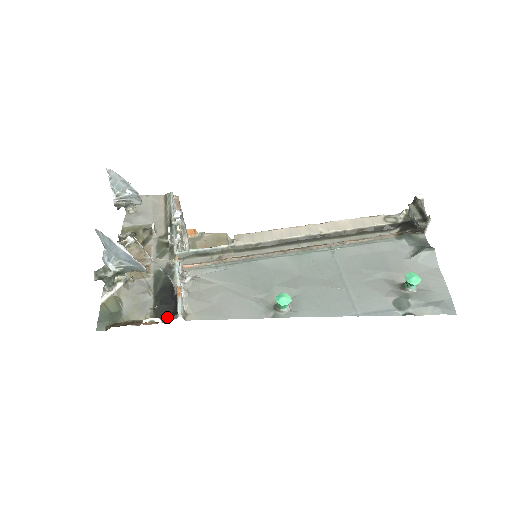
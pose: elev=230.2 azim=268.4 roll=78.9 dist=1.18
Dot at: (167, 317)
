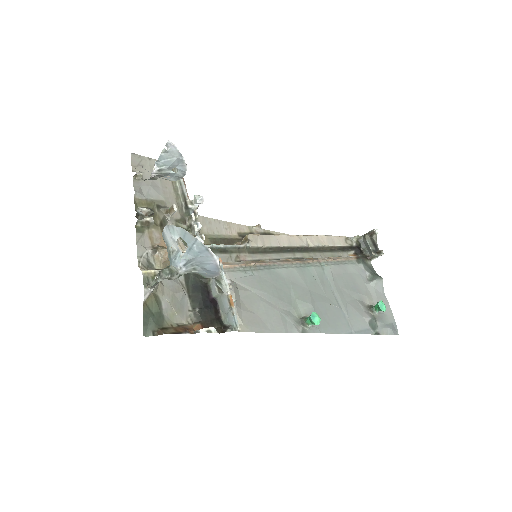
Dot at: (212, 324)
